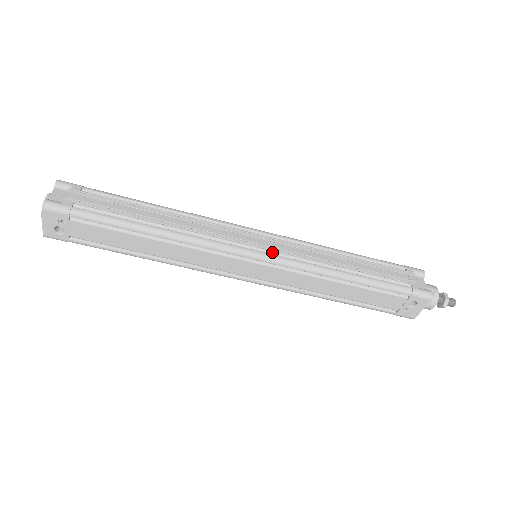
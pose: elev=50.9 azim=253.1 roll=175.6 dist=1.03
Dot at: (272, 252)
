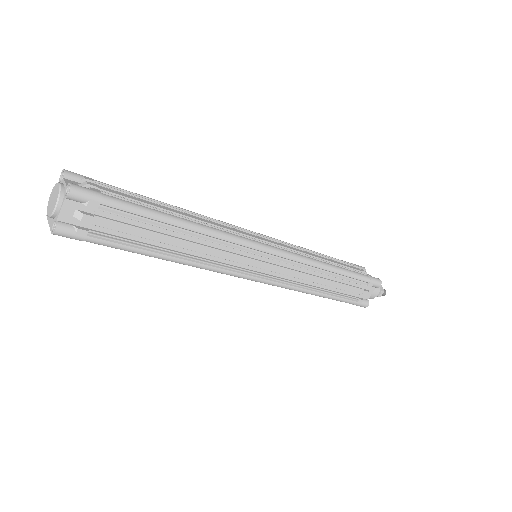
Dot at: (268, 277)
